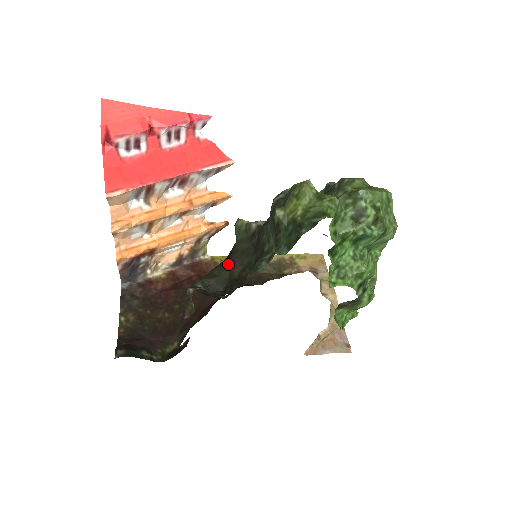
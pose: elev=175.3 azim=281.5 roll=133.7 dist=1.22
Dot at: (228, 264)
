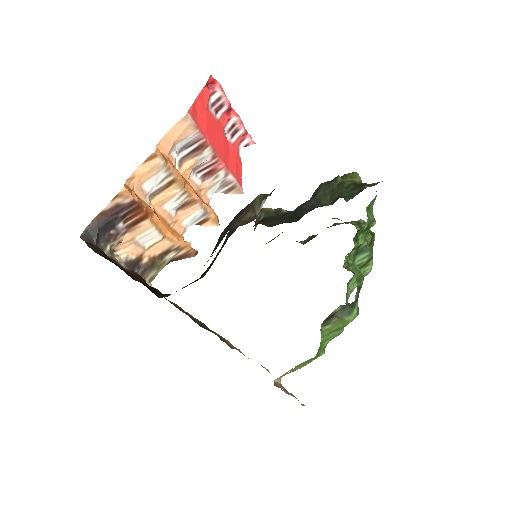
Dot at: (263, 223)
